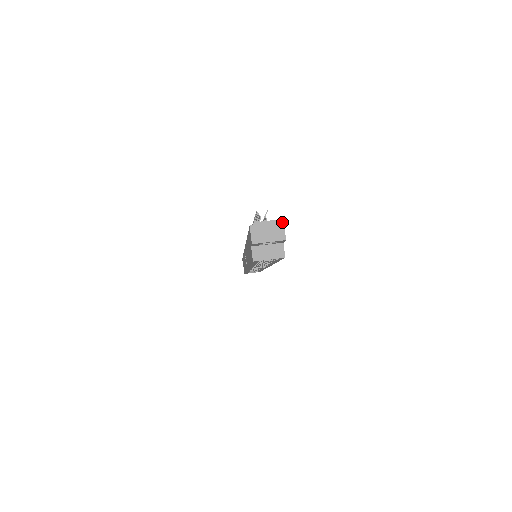
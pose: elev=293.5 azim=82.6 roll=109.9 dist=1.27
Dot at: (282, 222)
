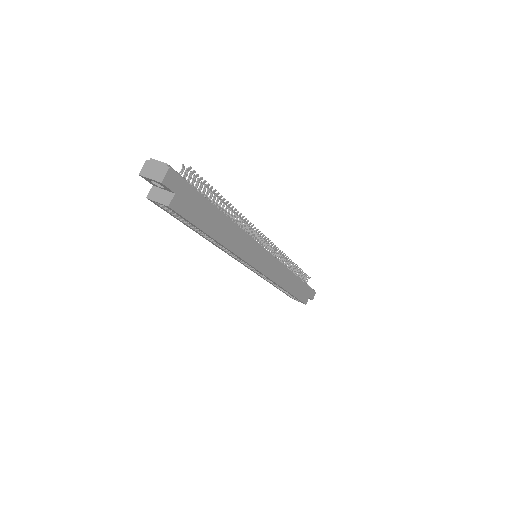
Dot at: (168, 167)
